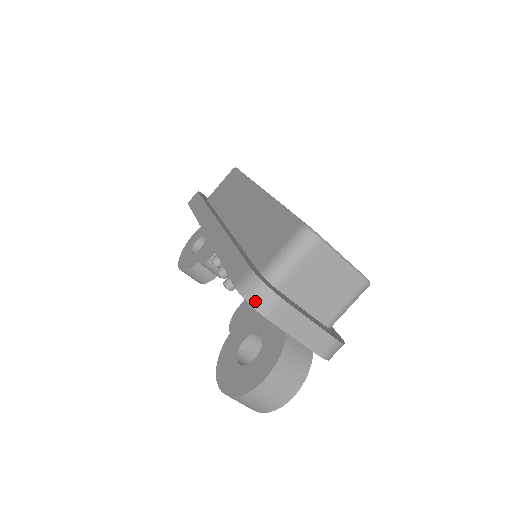
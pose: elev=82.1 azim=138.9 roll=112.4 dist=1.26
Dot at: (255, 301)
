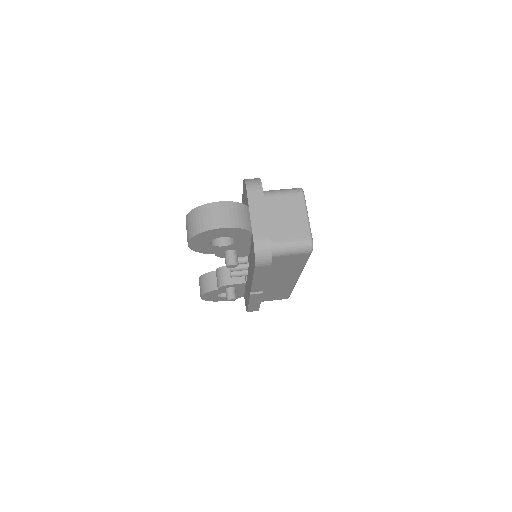
Dot at: (249, 181)
